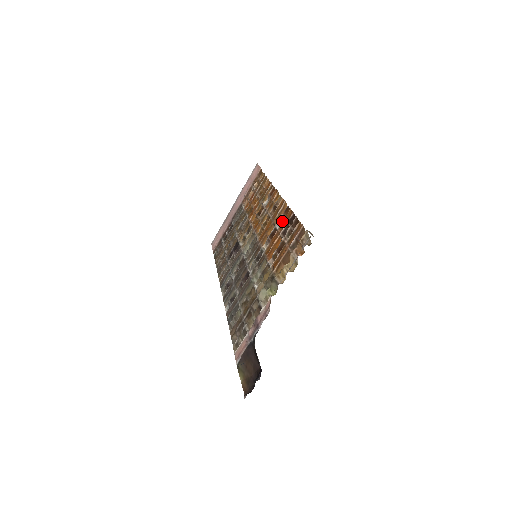
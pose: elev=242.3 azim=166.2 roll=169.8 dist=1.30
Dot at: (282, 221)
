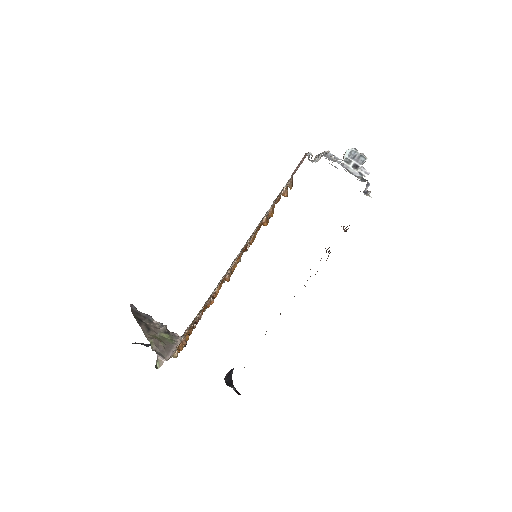
Dot at: occluded
